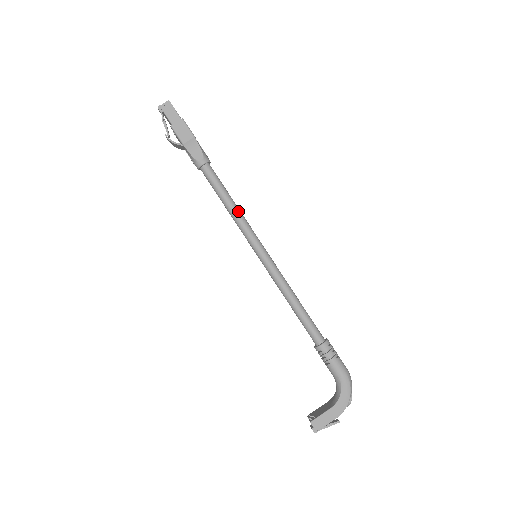
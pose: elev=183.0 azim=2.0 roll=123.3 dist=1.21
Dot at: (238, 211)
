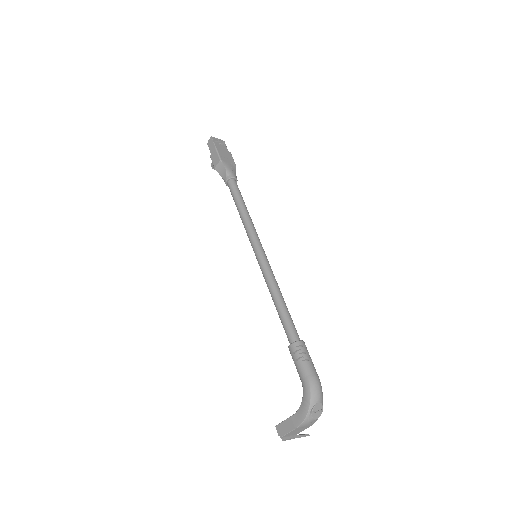
Dot at: (245, 216)
